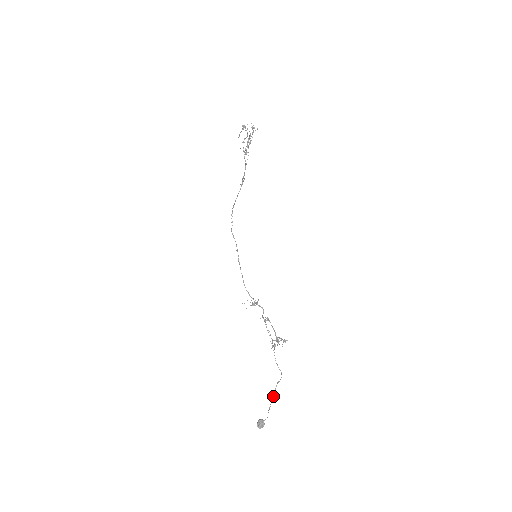
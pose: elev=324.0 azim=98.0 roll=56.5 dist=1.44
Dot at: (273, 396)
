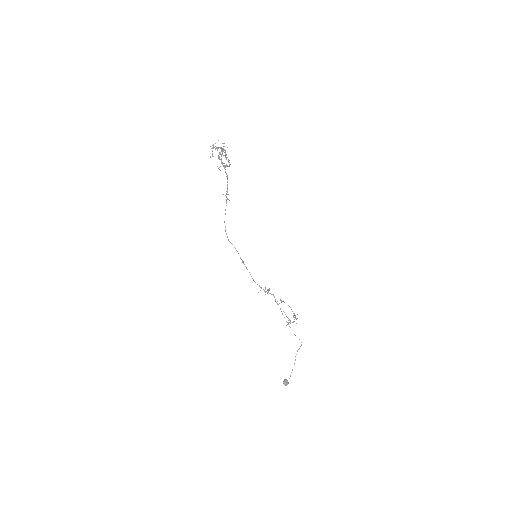
Dot at: occluded
